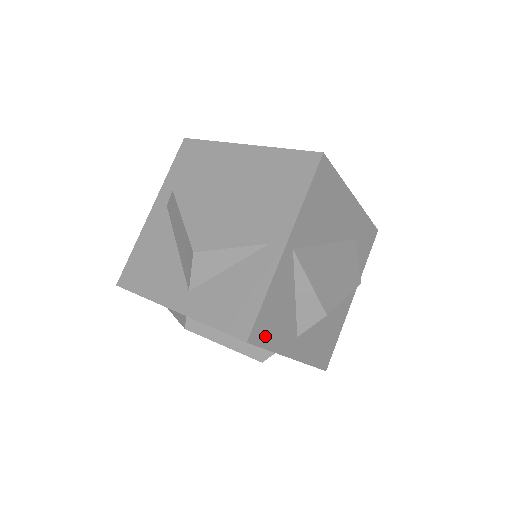
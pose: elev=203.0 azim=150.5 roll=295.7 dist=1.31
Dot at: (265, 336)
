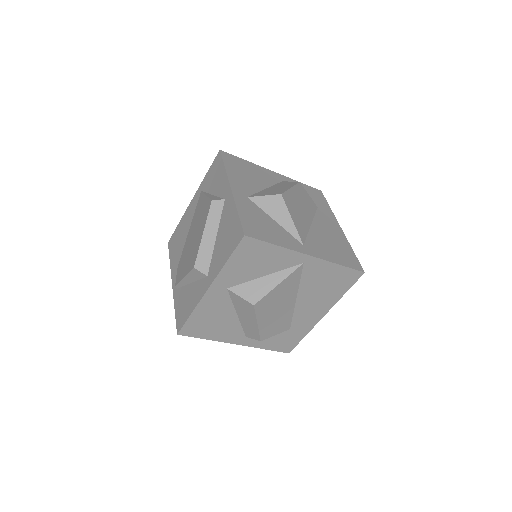
Dot at: (242, 253)
